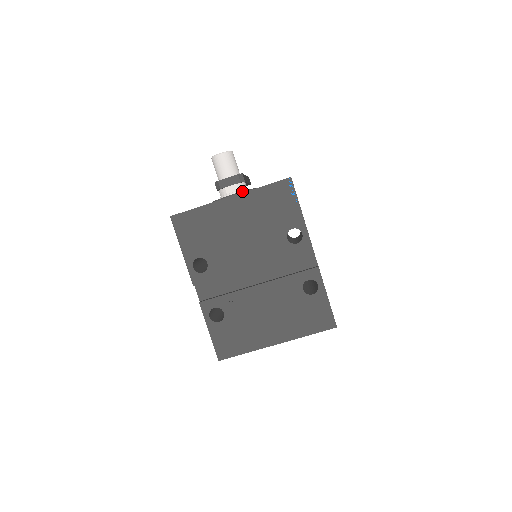
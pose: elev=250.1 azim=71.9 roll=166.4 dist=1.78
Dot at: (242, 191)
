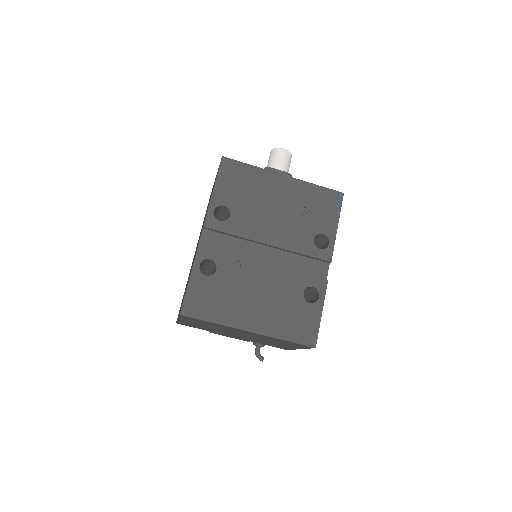
Dot at: occluded
